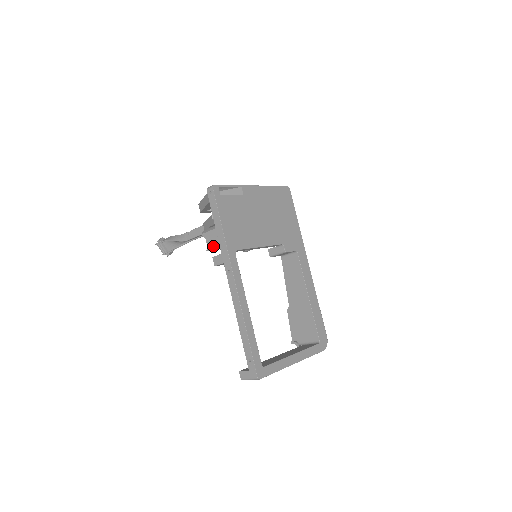
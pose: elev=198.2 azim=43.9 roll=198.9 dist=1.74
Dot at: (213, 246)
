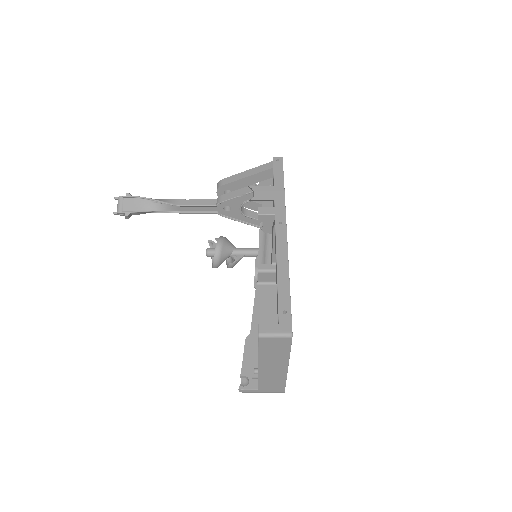
Dot at: (264, 198)
